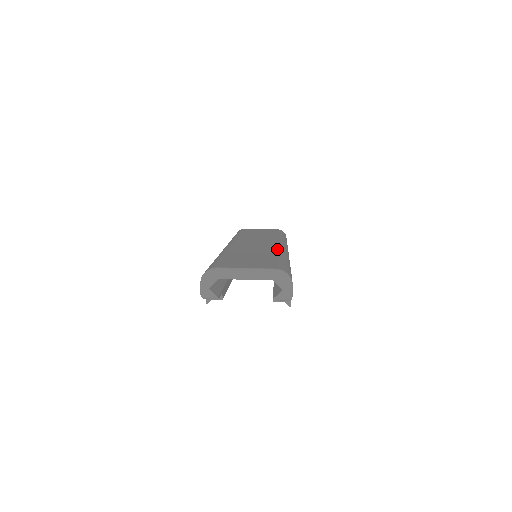
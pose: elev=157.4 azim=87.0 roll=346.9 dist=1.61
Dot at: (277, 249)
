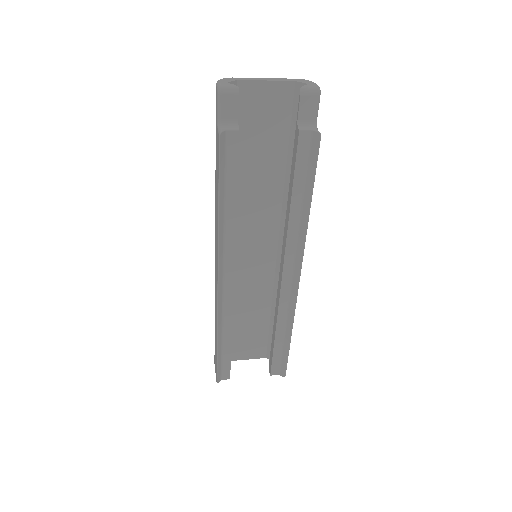
Dot at: occluded
